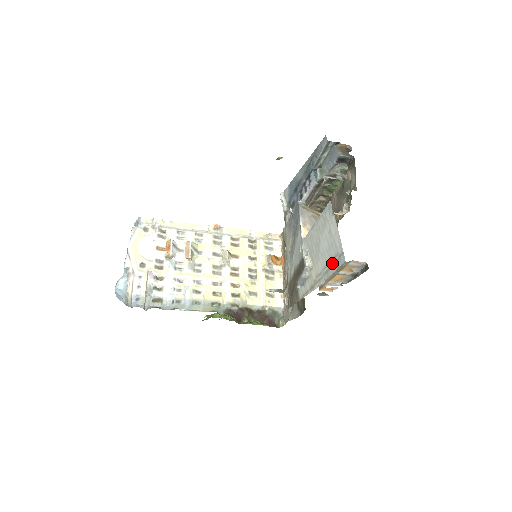
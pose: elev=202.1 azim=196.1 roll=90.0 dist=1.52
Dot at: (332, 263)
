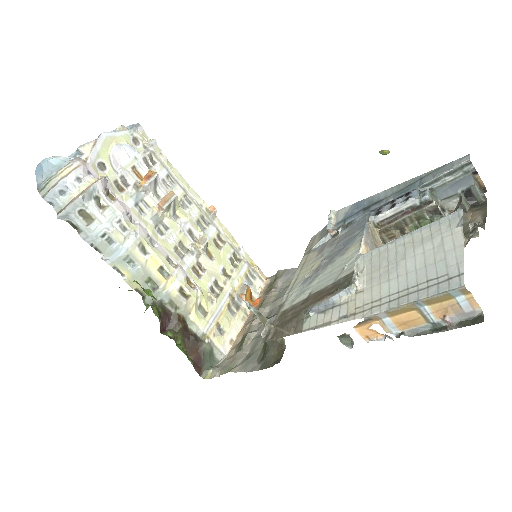
Dot at: (422, 286)
